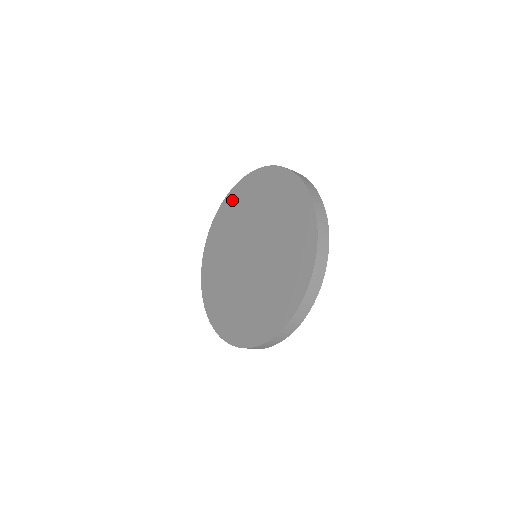
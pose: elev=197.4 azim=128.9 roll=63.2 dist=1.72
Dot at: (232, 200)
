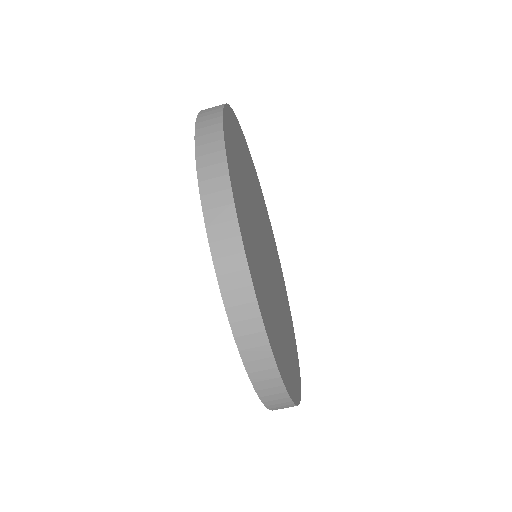
Dot at: occluded
